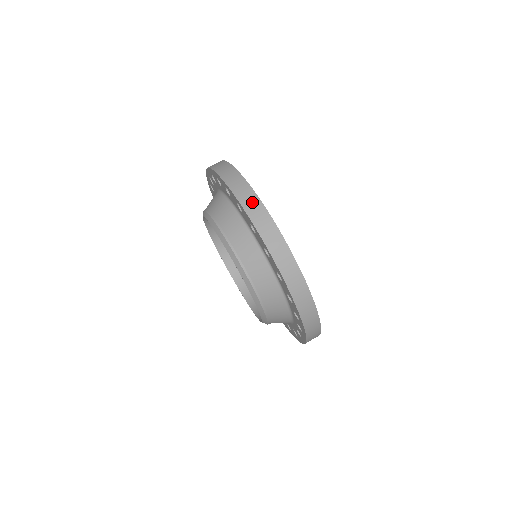
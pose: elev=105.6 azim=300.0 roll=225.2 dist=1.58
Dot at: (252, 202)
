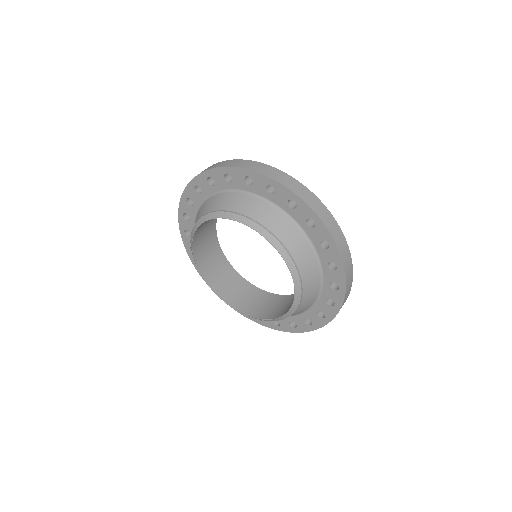
Dot at: (262, 167)
